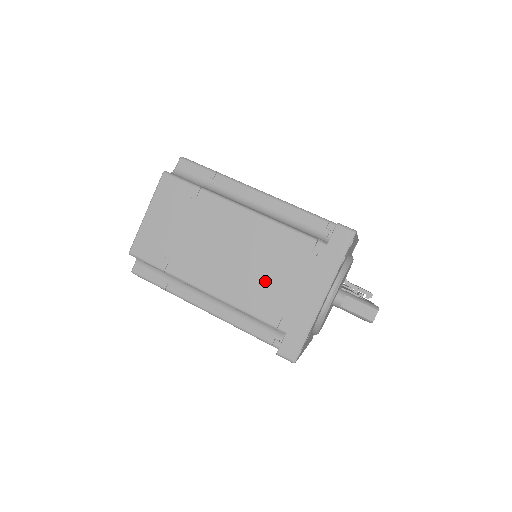
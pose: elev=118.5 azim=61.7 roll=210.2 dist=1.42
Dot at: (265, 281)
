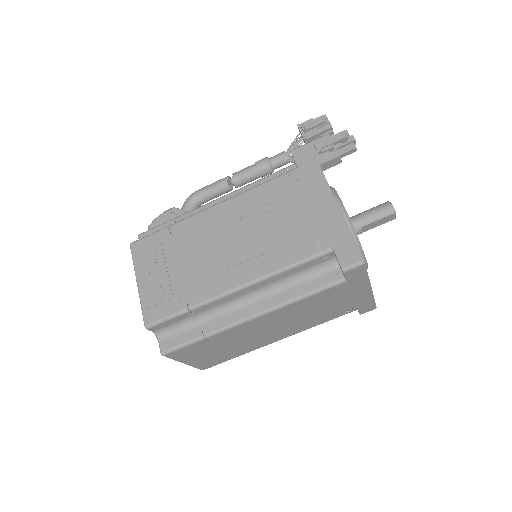
Dot at: (317, 315)
